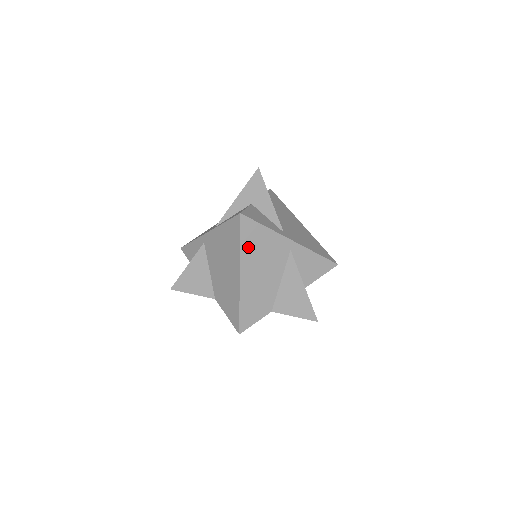
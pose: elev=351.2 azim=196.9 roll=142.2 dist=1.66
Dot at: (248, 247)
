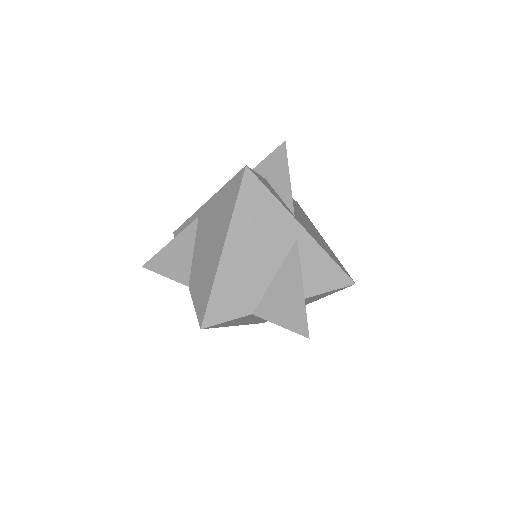
Dot at: (244, 212)
